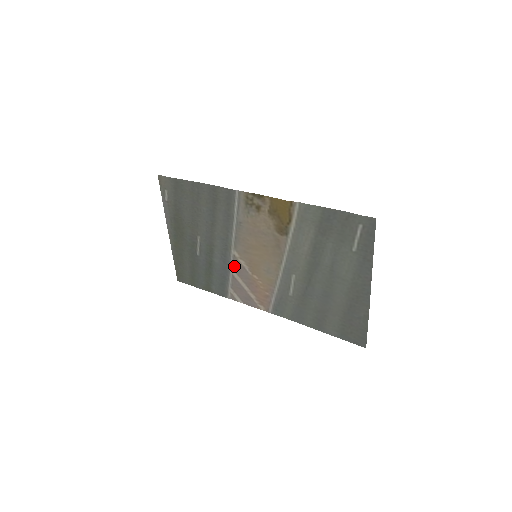
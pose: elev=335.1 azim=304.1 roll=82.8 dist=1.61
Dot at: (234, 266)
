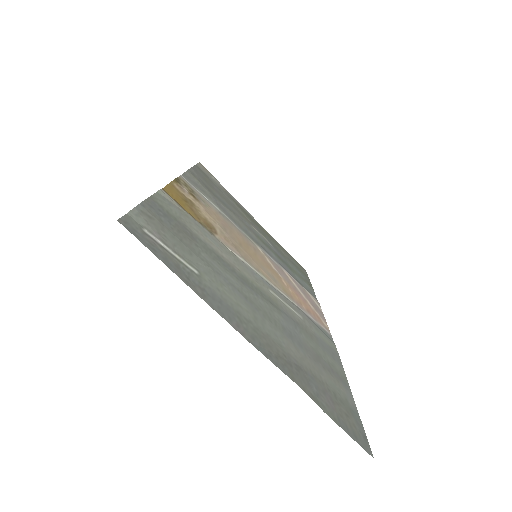
Dot at: (276, 264)
